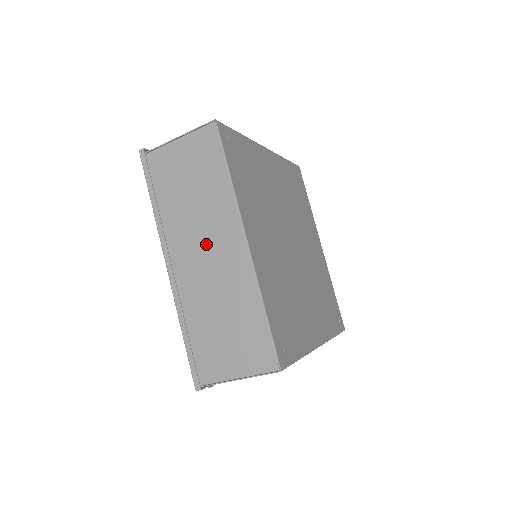
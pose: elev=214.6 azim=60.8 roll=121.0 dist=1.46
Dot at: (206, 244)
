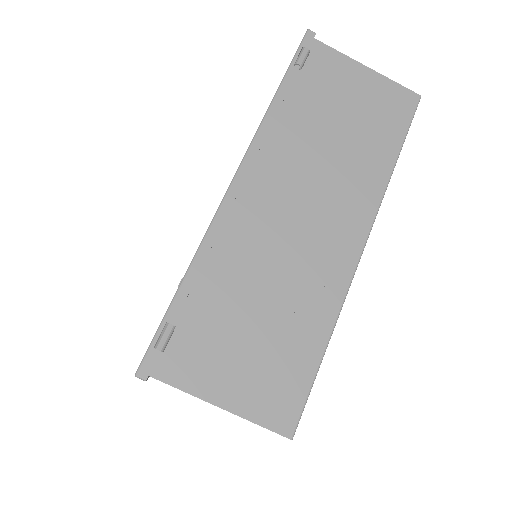
Dot at: occluded
